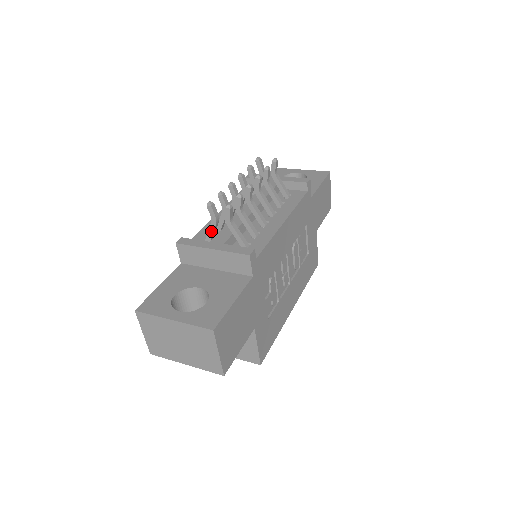
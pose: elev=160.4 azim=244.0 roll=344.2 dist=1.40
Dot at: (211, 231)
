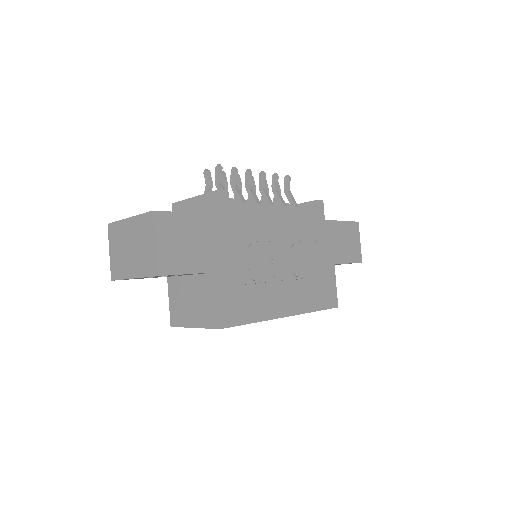
Dot at: occluded
